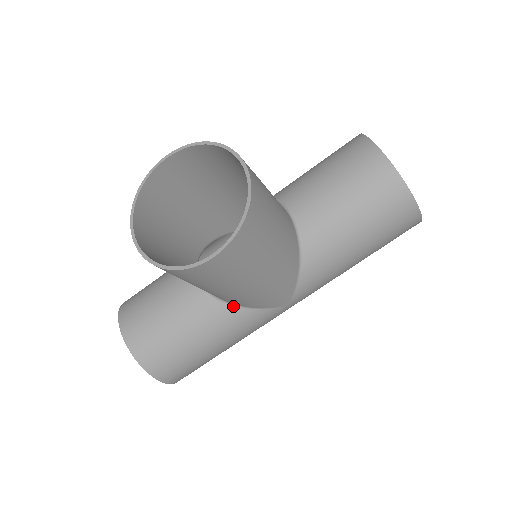
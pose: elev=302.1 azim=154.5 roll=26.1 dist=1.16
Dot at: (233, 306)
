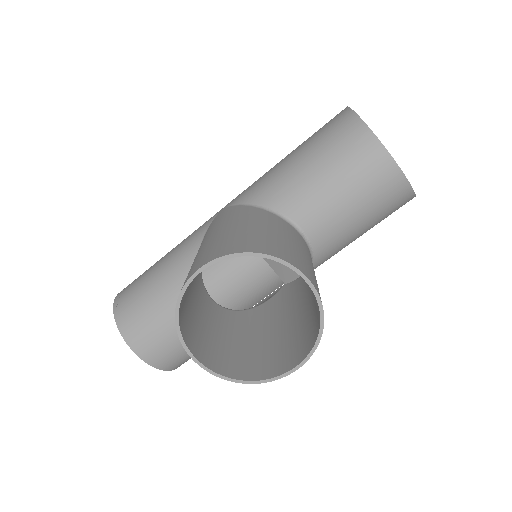
Dot at: occluded
